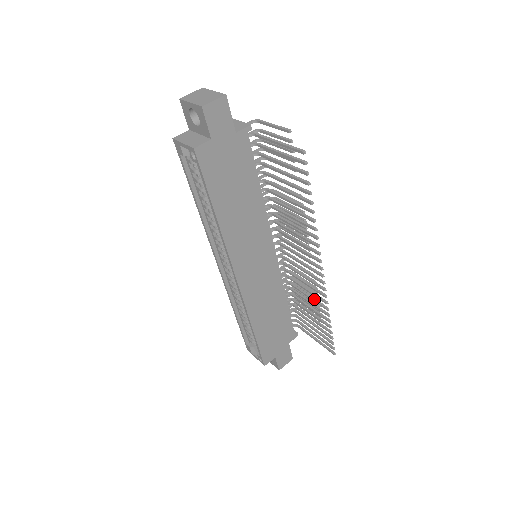
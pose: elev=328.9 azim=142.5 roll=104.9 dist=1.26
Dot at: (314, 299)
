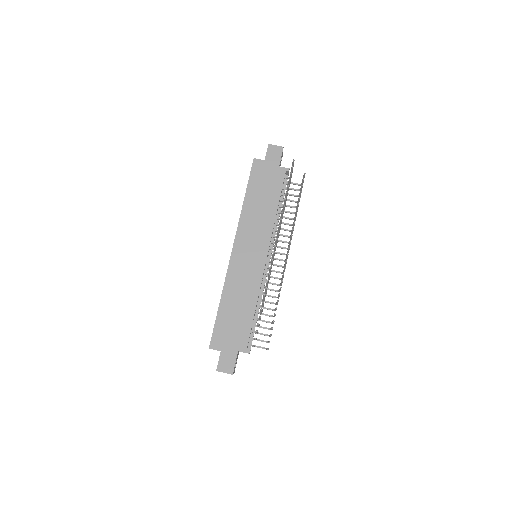
Dot at: occluded
